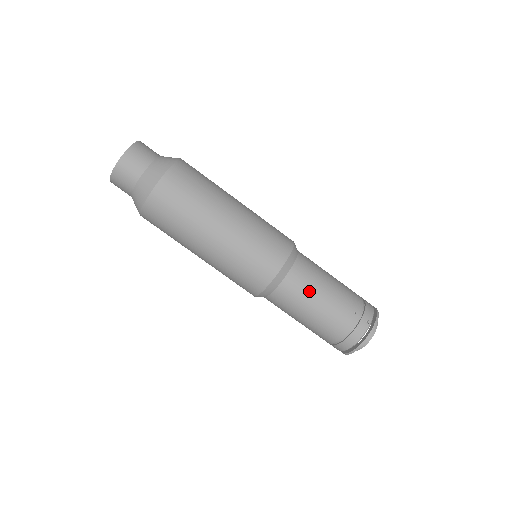
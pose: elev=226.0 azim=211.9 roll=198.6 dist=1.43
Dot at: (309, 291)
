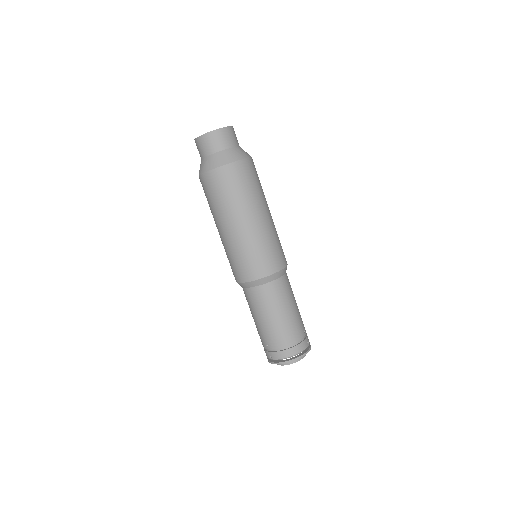
Dot at: (288, 297)
